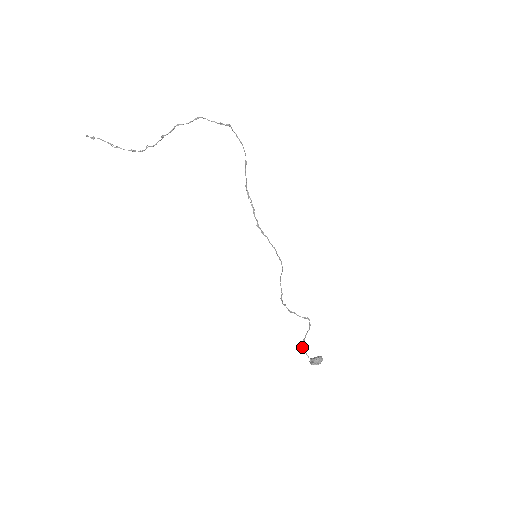
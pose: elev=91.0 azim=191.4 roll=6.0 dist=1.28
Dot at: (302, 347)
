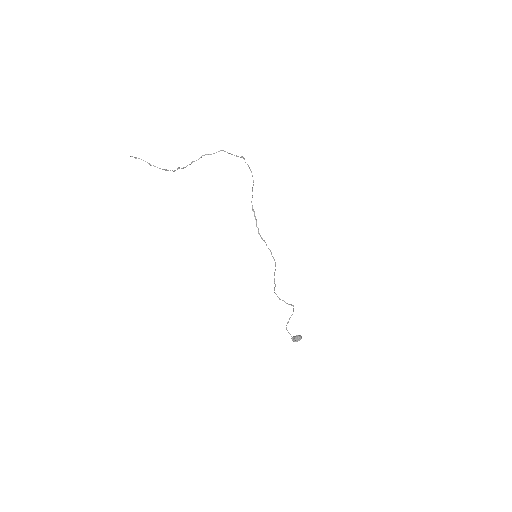
Dot at: (286, 327)
